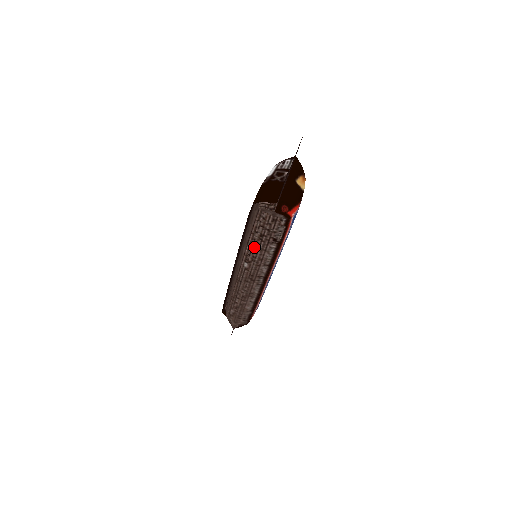
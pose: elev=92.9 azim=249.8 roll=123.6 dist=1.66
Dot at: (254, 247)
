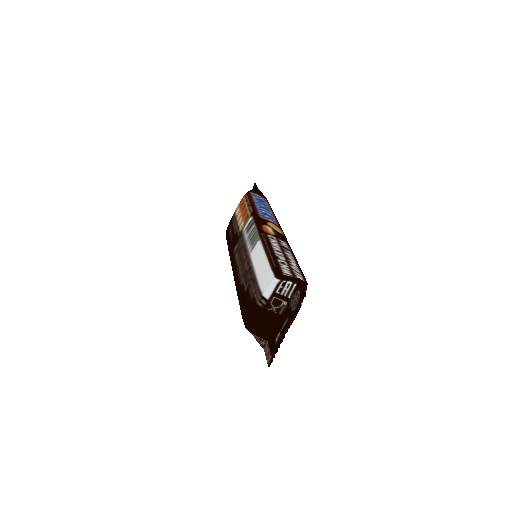
Dot at: occluded
